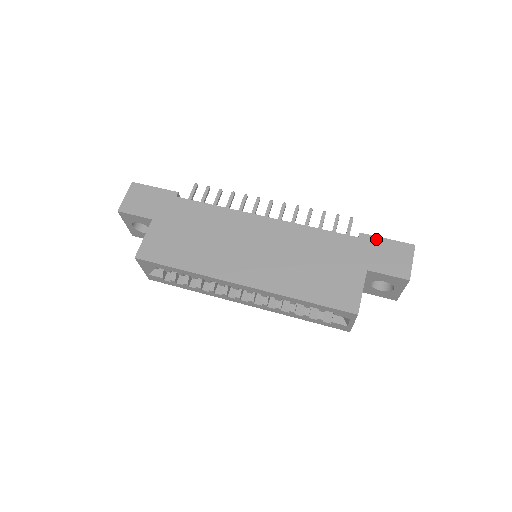
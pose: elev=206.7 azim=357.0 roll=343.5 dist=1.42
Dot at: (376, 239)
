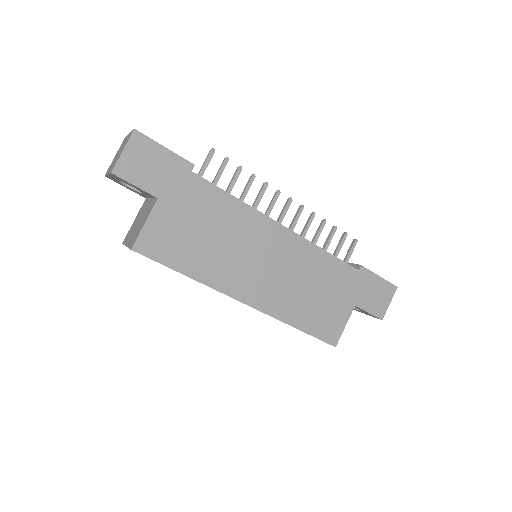
Dot at: (372, 275)
